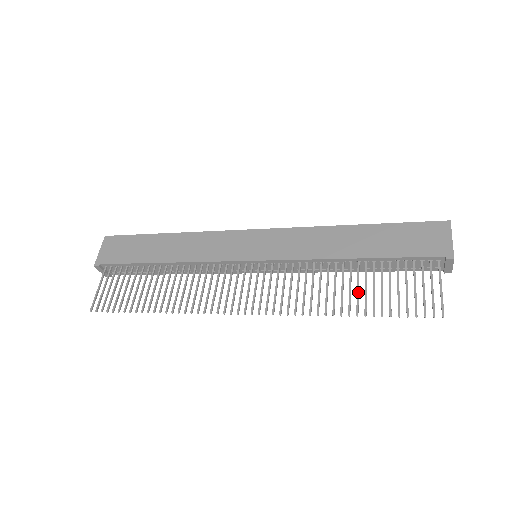
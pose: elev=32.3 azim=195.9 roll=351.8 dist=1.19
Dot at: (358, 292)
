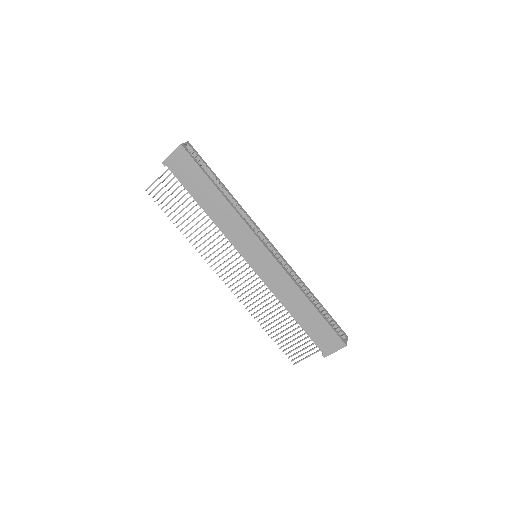
Dot at: occluded
